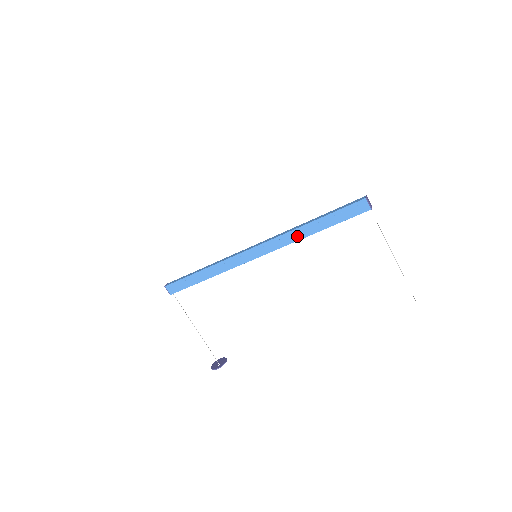
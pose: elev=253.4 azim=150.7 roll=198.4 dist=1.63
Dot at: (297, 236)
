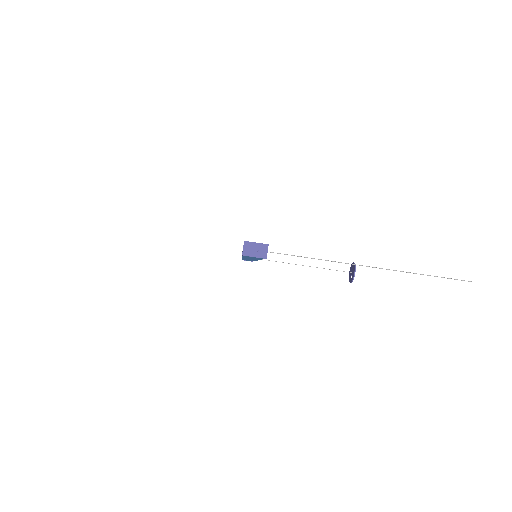
Dot at: occluded
